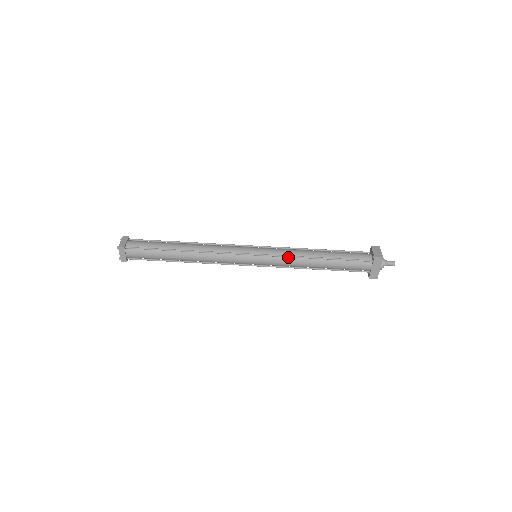
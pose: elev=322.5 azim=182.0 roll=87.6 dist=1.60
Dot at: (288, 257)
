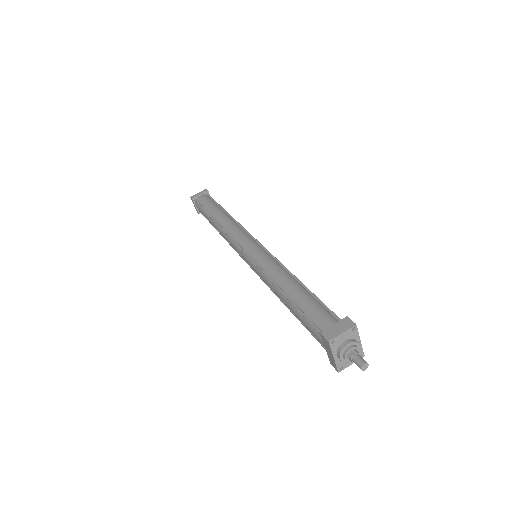
Dot at: (264, 273)
